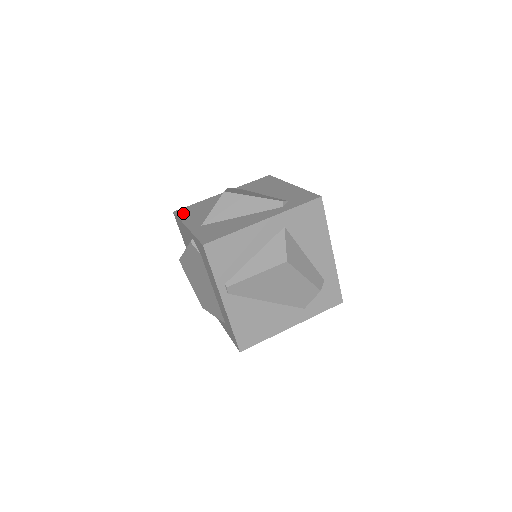
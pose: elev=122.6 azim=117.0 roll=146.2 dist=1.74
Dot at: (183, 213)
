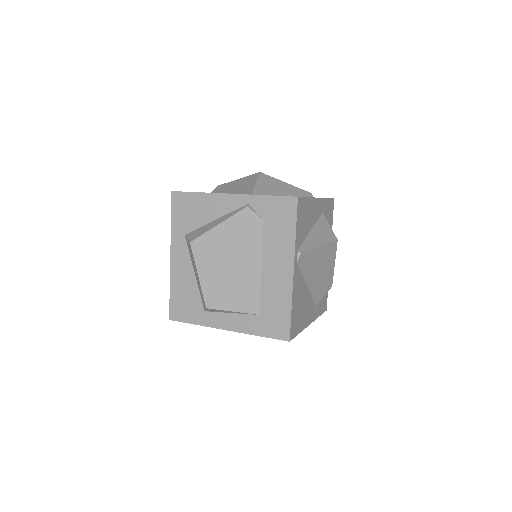
Dot at: occluded
